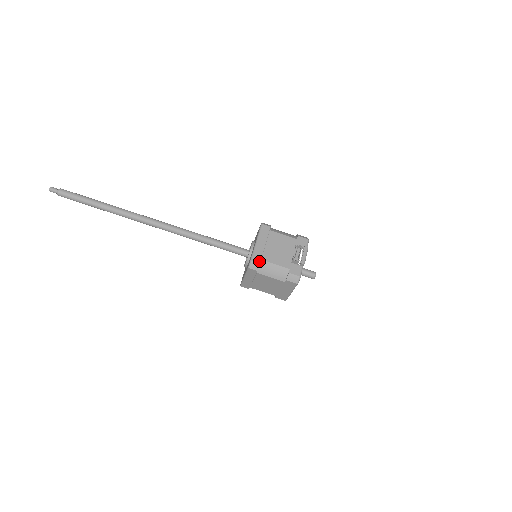
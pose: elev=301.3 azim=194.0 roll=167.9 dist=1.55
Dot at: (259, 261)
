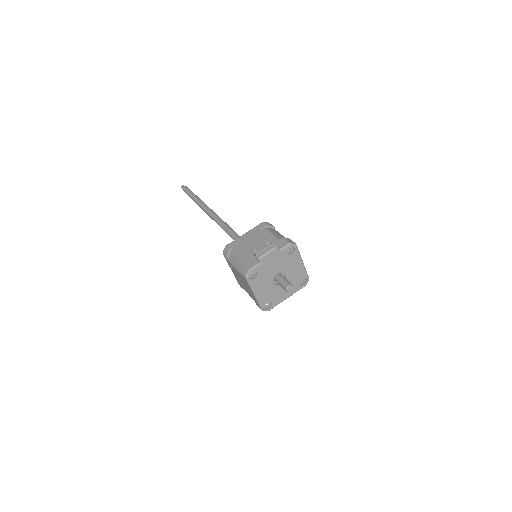
Dot at: (230, 248)
